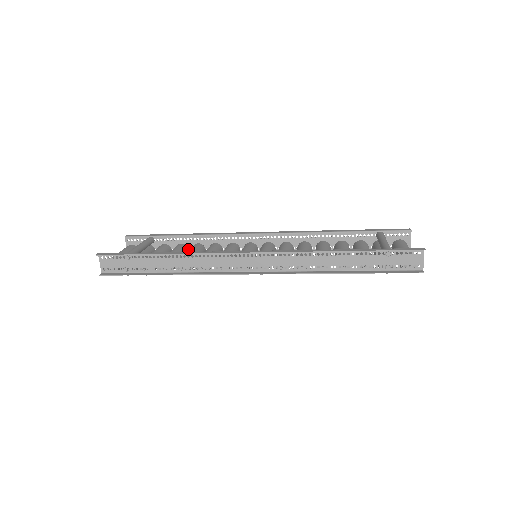
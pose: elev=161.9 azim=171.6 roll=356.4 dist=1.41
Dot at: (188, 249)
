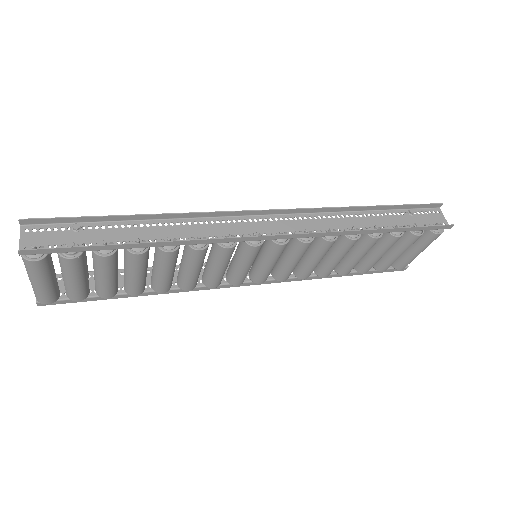
Dot at: occluded
